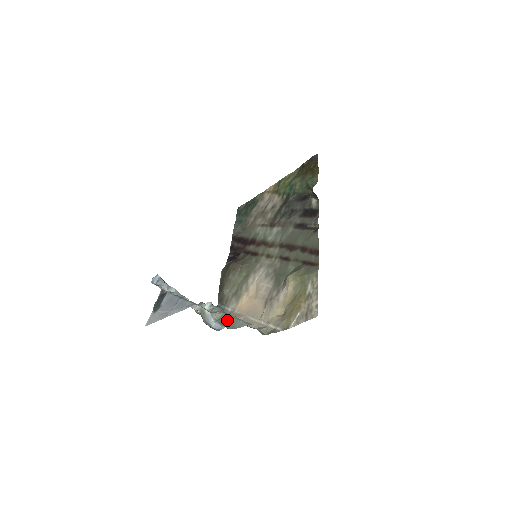
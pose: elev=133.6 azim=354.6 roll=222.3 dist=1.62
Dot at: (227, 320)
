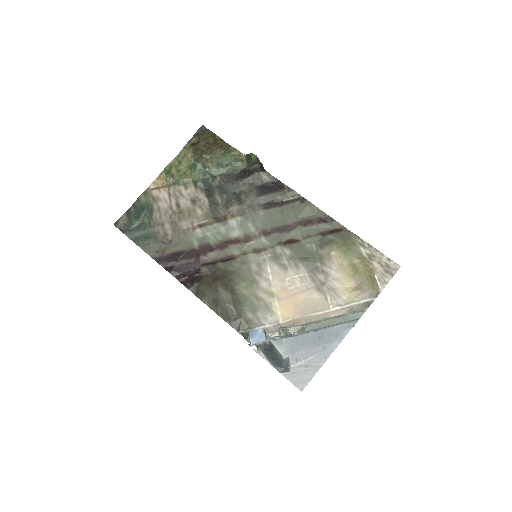
Dot at: occluded
